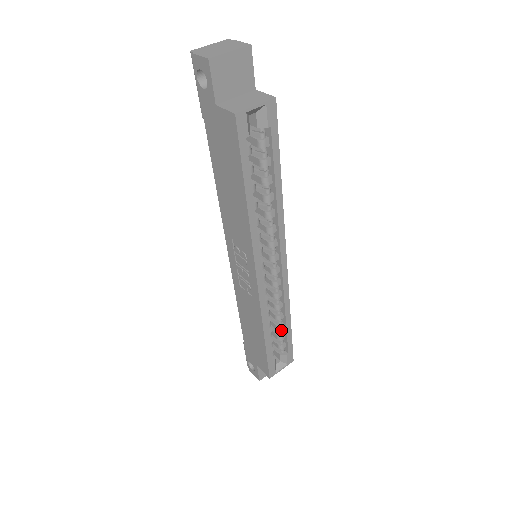
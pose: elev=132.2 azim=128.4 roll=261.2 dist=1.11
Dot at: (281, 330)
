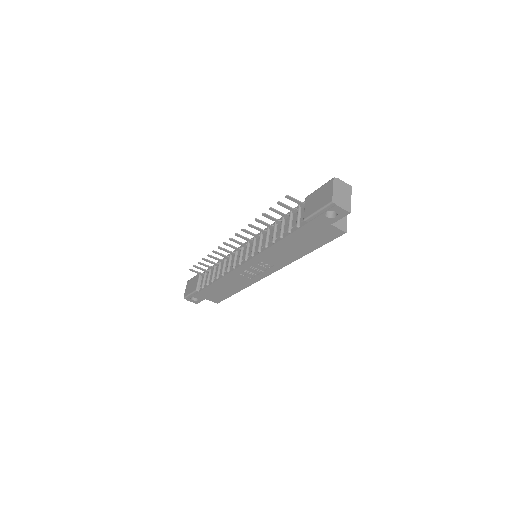
Dot at: occluded
